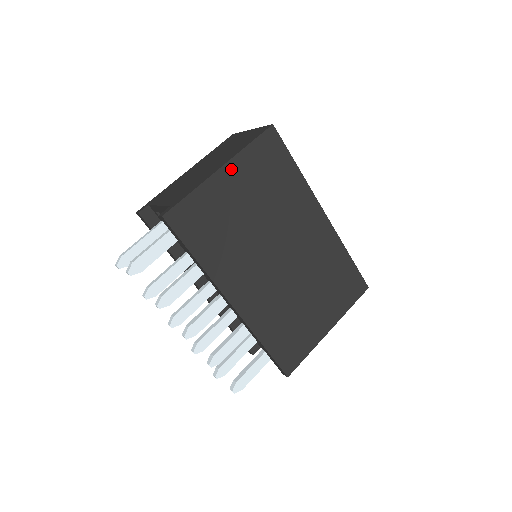
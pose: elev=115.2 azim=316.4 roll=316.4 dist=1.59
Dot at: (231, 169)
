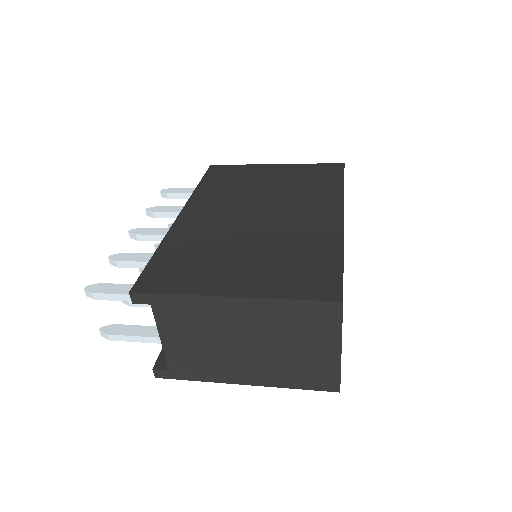
Dot at: (283, 167)
